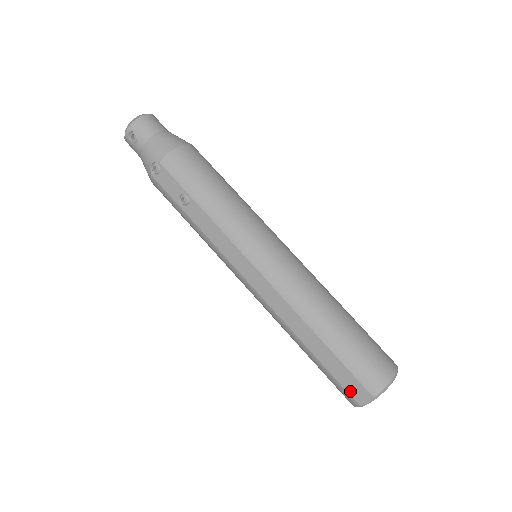
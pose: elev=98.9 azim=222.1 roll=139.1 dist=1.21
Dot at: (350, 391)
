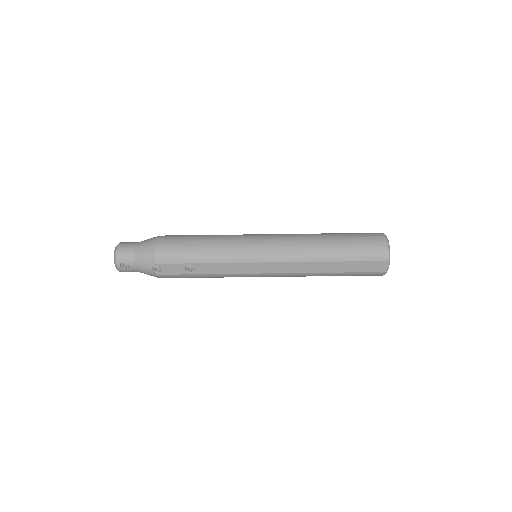
Dot at: (374, 270)
